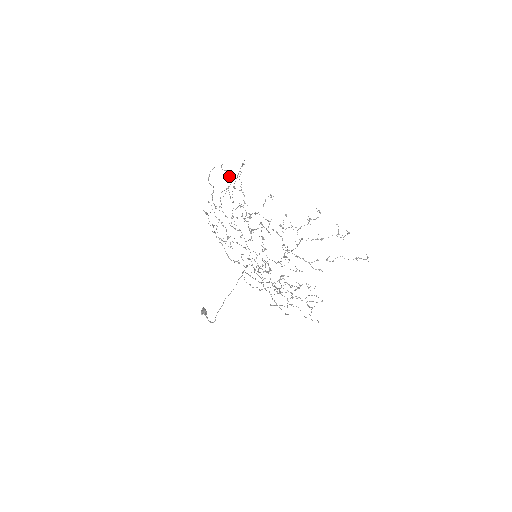
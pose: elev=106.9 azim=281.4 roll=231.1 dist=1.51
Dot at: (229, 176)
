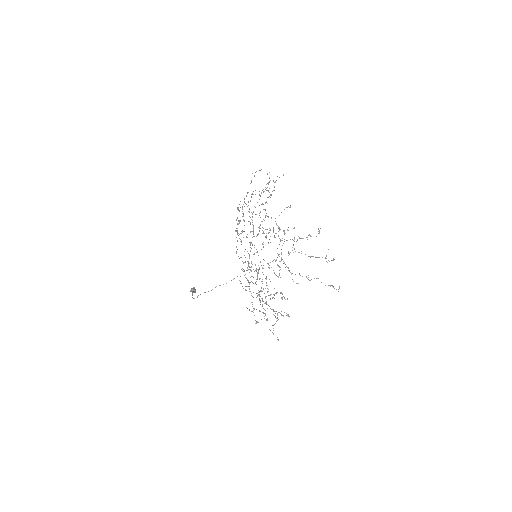
Dot at: (269, 182)
